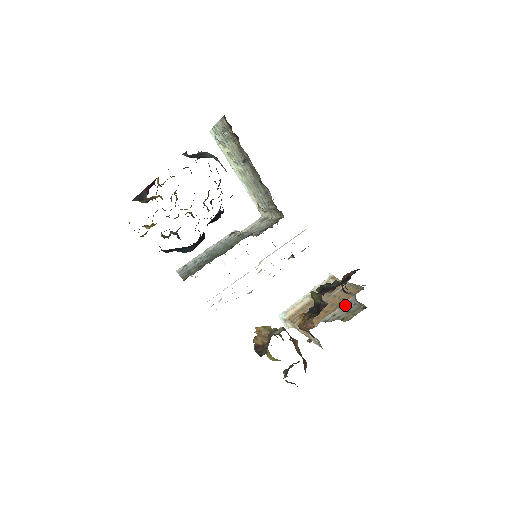
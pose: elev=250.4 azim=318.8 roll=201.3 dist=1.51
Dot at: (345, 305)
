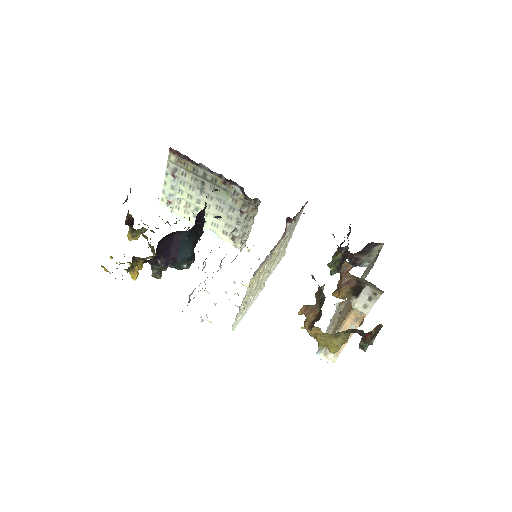
Dot at: (366, 272)
